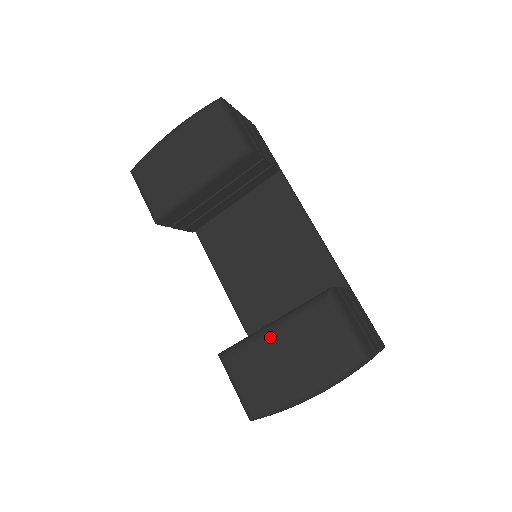
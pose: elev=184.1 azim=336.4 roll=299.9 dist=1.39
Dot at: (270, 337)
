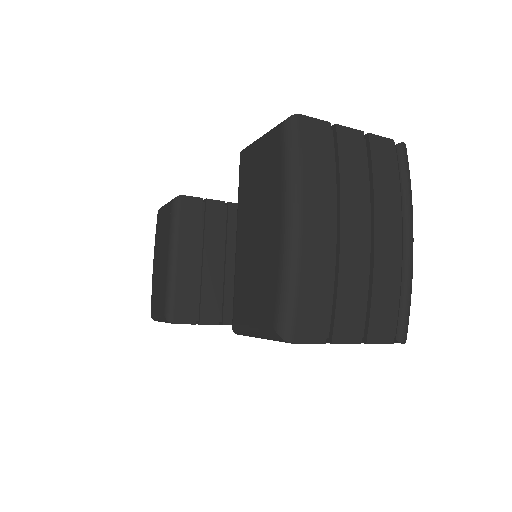
Dot at: (238, 245)
